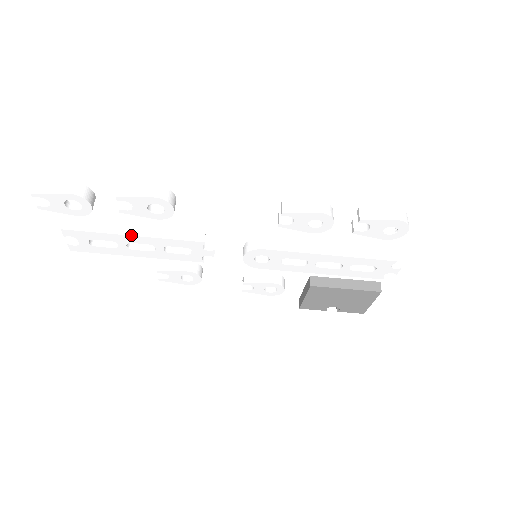
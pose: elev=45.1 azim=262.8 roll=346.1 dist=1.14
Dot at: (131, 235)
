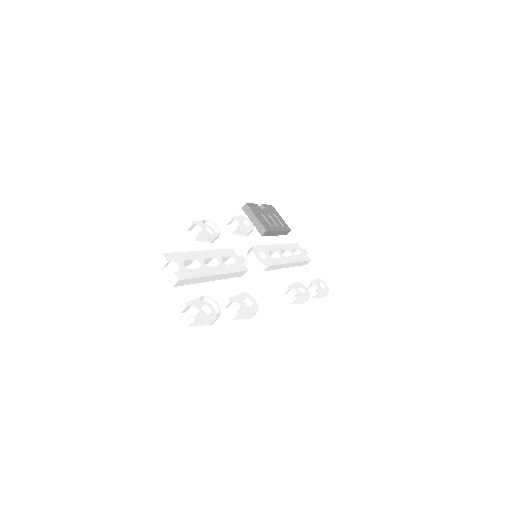
Dot at: occluded
